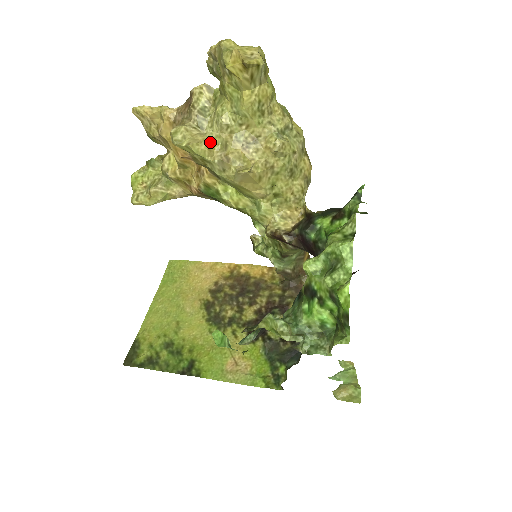
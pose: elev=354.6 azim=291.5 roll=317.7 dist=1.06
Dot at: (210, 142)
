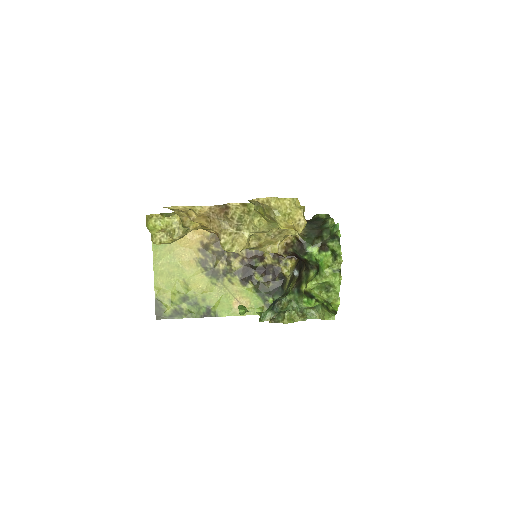
Dot at: (248, 240)
